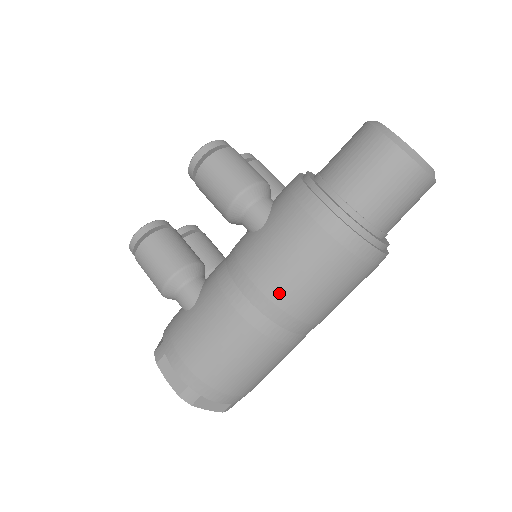
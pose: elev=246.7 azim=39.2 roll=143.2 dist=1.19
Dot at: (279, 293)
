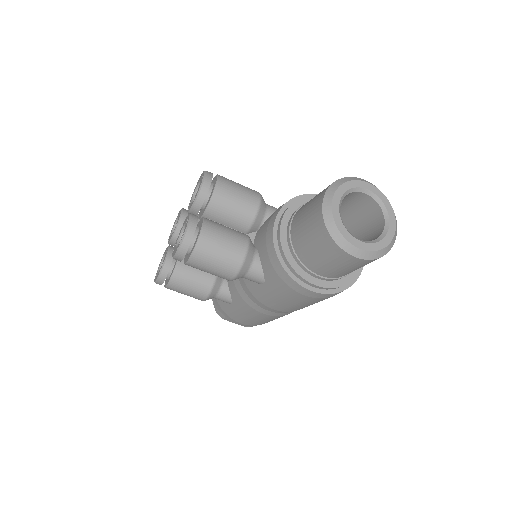
Dot at: (295, 310)
